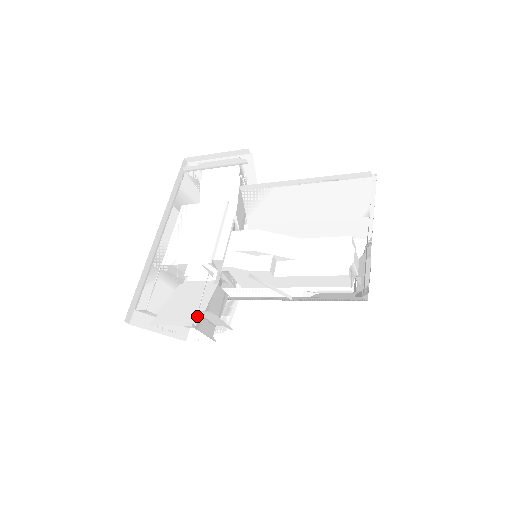
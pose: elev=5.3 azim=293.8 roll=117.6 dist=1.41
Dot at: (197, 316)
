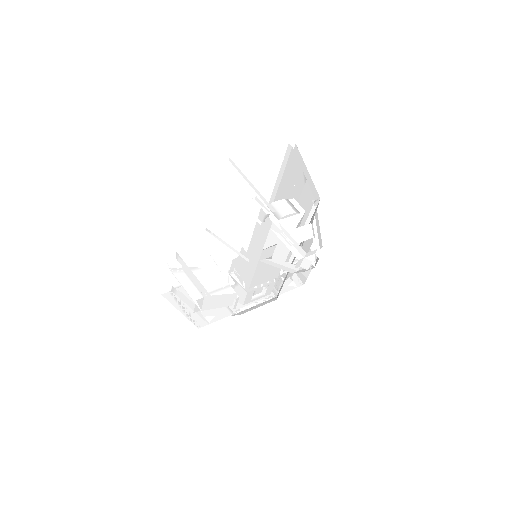
Dot at: (180, 269)
